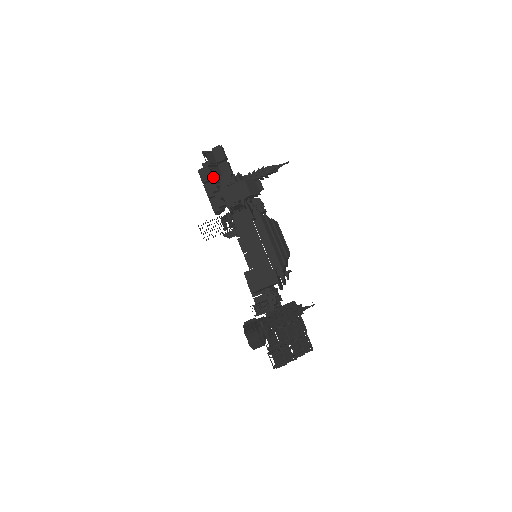
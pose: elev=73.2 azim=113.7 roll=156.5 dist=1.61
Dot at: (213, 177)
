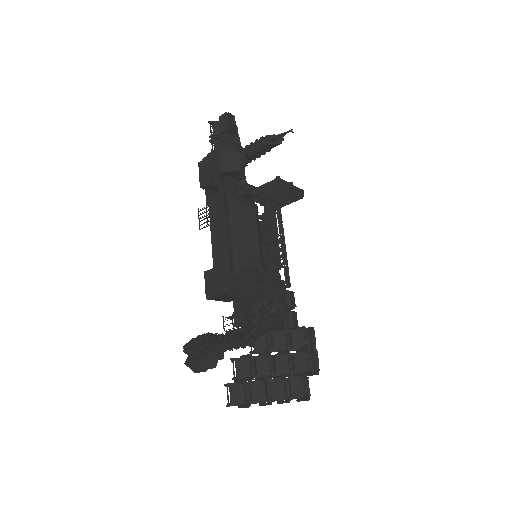
Dot at: occluded
